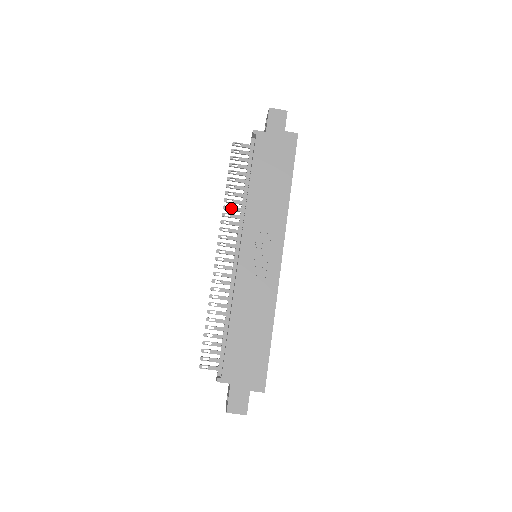
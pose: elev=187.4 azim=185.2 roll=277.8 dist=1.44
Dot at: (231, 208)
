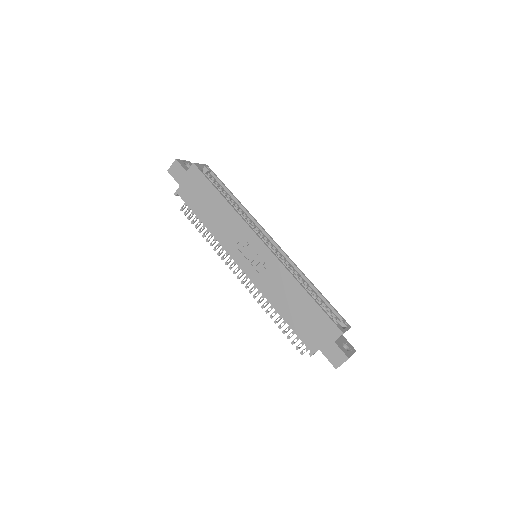
Dot at: (218, 245)
